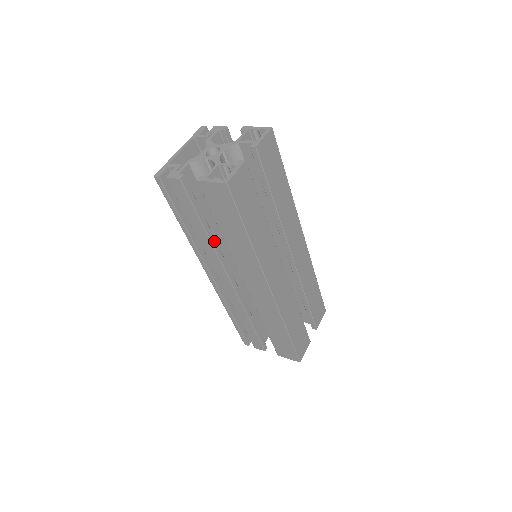
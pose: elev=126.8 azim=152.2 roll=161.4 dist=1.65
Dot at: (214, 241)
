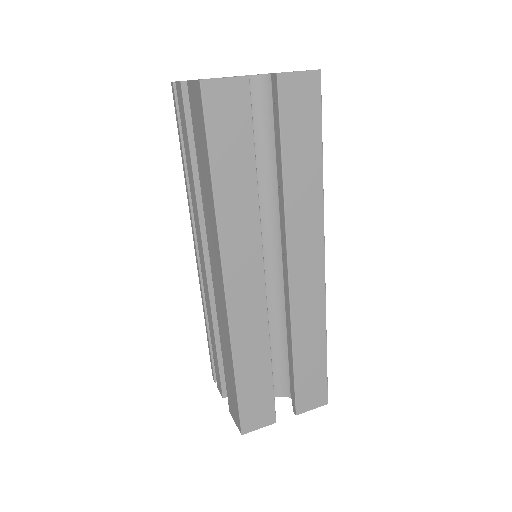
Dot at: occluded
